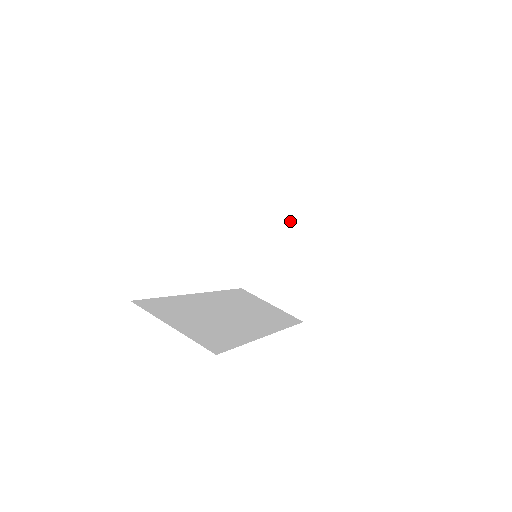
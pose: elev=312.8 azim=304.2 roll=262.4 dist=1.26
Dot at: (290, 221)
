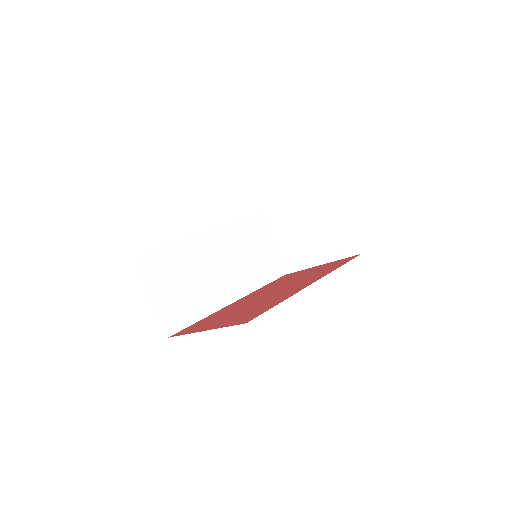
Dot at: (326, 209)
